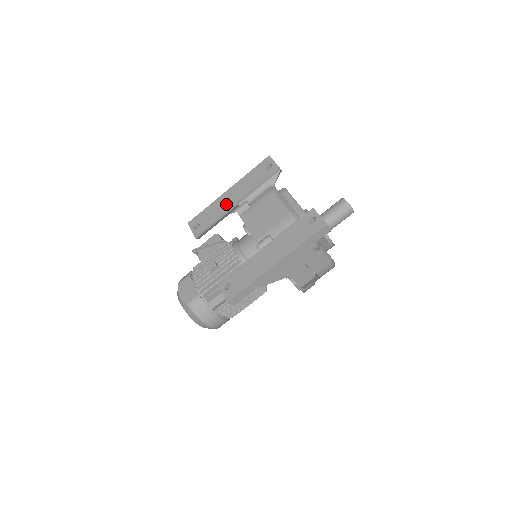
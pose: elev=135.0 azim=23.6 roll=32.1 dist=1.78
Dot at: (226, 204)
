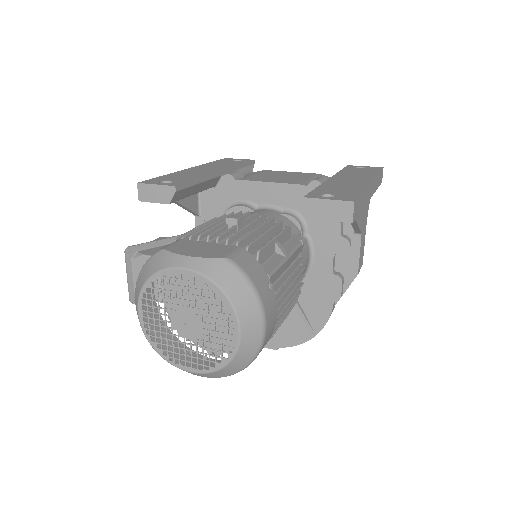
Dot at: (203, 171)
